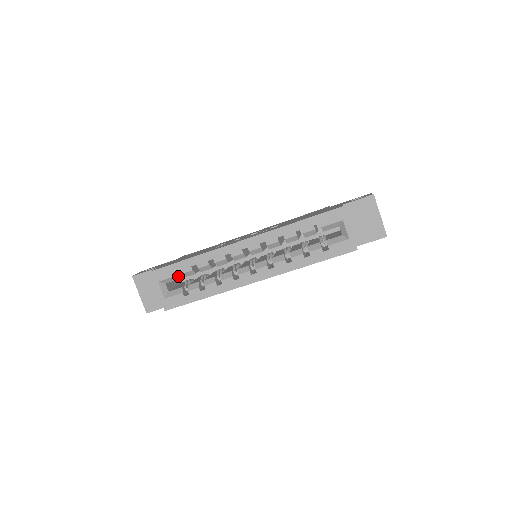
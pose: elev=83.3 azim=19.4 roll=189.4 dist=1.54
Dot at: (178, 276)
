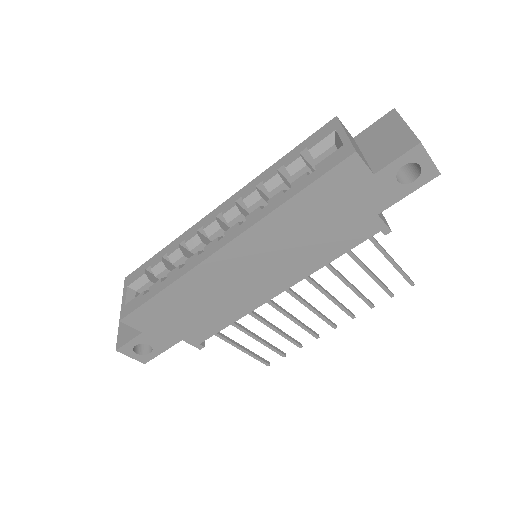
Dot at: (150, 278)
